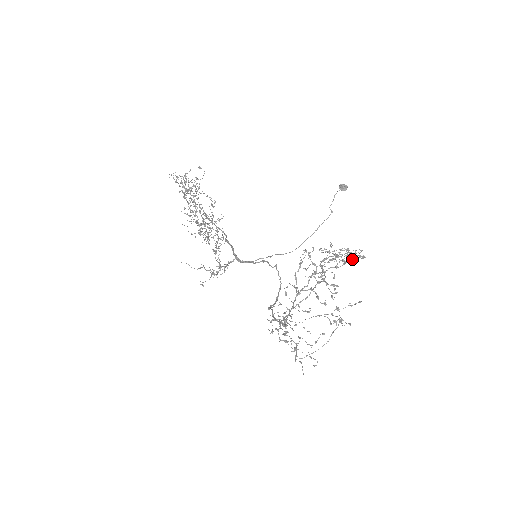
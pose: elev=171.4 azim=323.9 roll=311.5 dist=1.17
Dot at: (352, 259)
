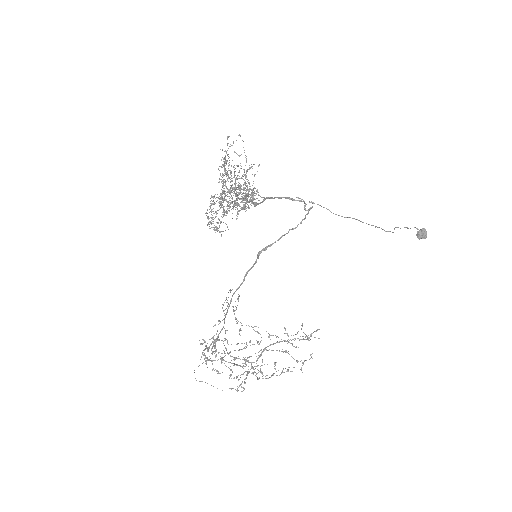
Dot at: occluded
